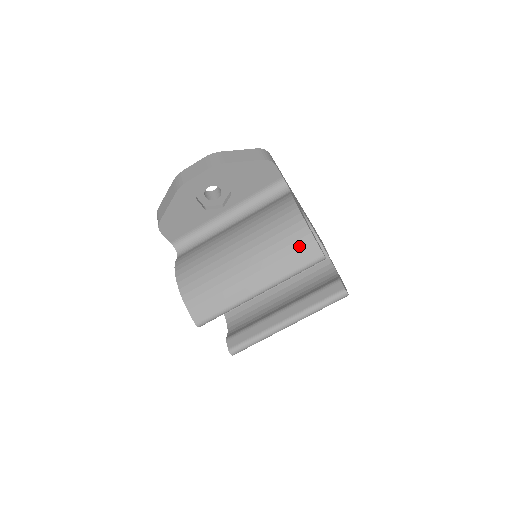
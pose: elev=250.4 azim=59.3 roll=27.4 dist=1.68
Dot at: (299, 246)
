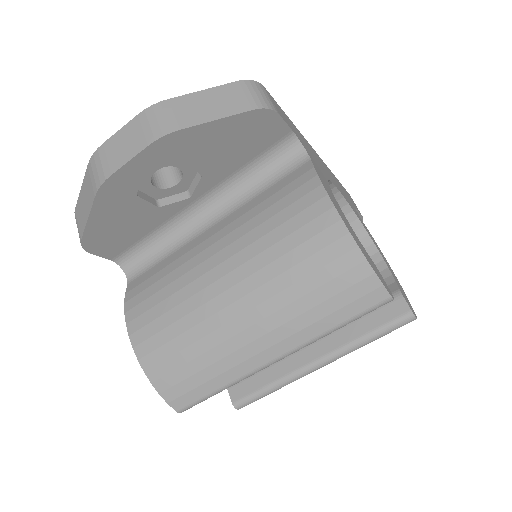
Dot at: (344, 285)
